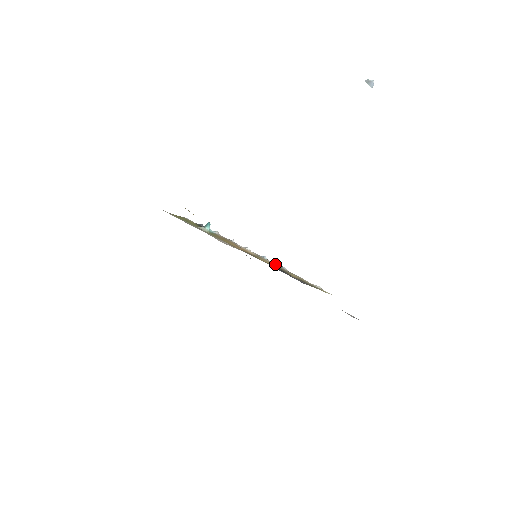
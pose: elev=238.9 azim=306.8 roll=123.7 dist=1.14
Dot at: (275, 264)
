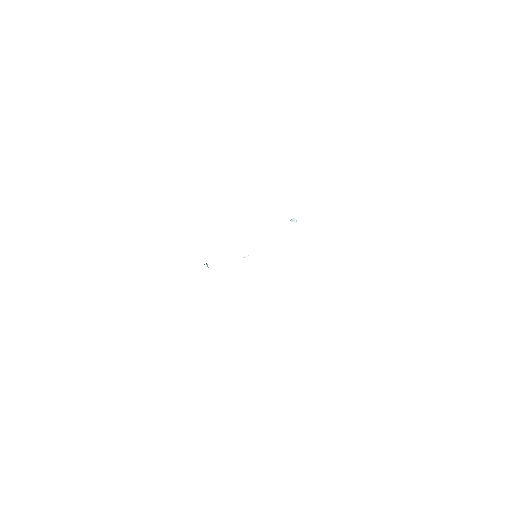
Dot at: occluded
